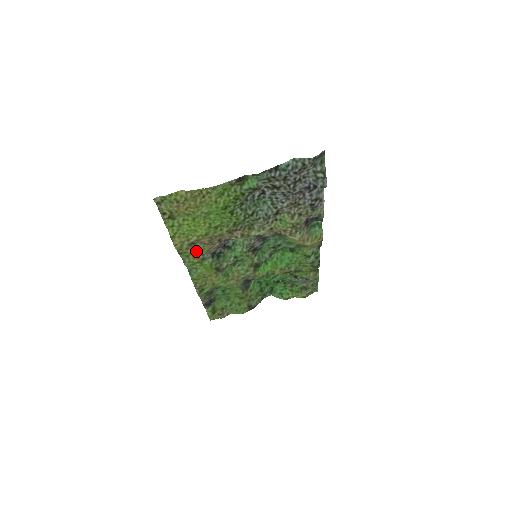
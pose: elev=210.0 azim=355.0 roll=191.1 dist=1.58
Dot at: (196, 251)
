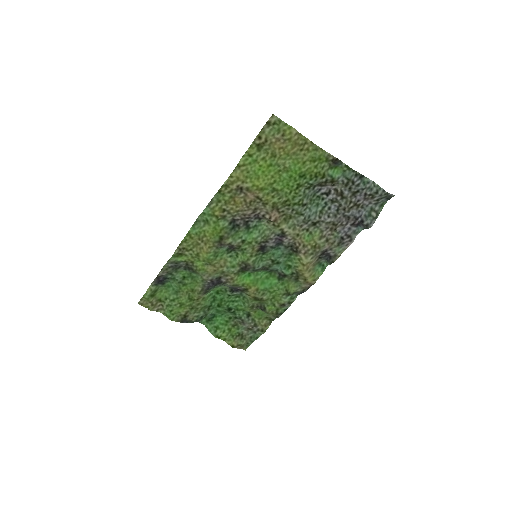
Dot at: (230, 202)
